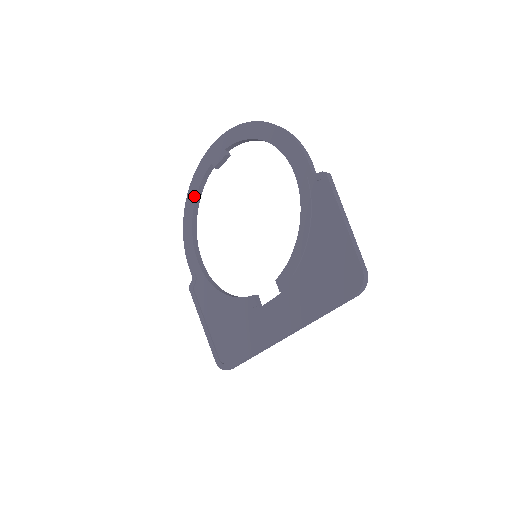
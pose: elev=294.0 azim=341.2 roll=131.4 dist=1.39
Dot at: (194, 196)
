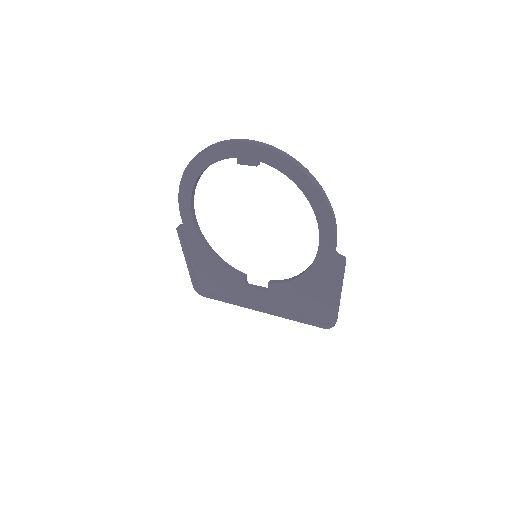
Dot at: (204, 166)
